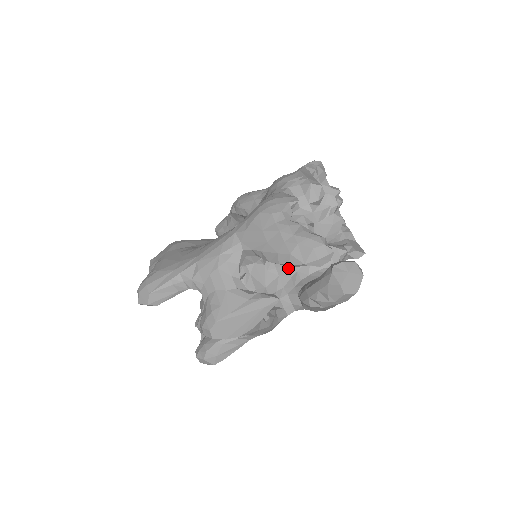
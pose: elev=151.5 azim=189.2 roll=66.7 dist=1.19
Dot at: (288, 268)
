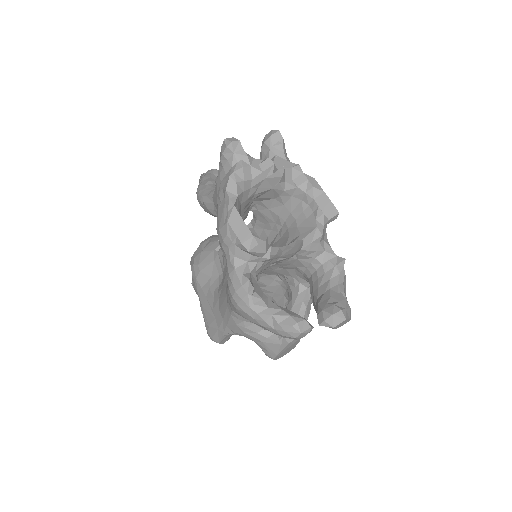
Dot at: (287, 267)
